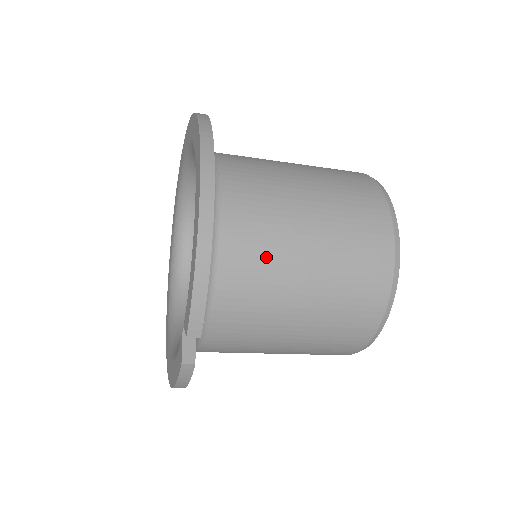
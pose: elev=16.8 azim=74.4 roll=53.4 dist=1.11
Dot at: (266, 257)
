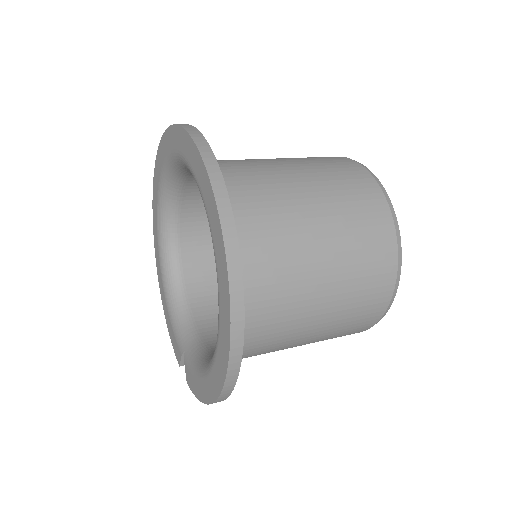
Dot at: occluded
